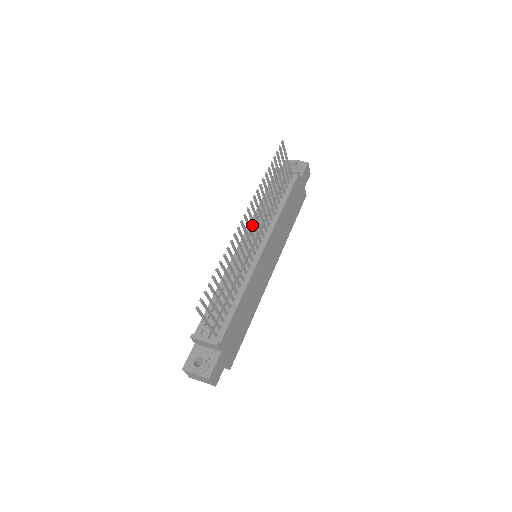
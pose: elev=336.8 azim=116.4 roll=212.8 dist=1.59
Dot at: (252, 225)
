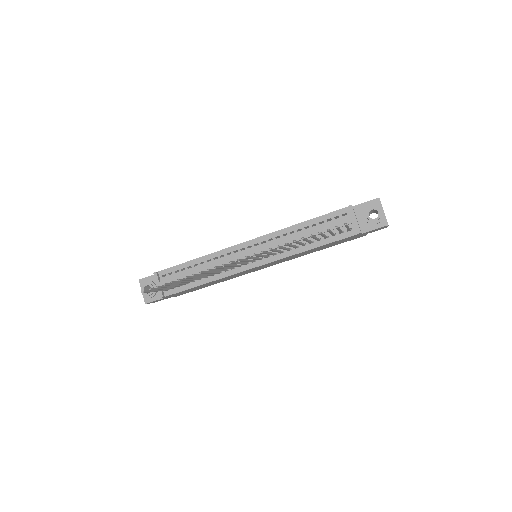
Dot at: (273, 236)
